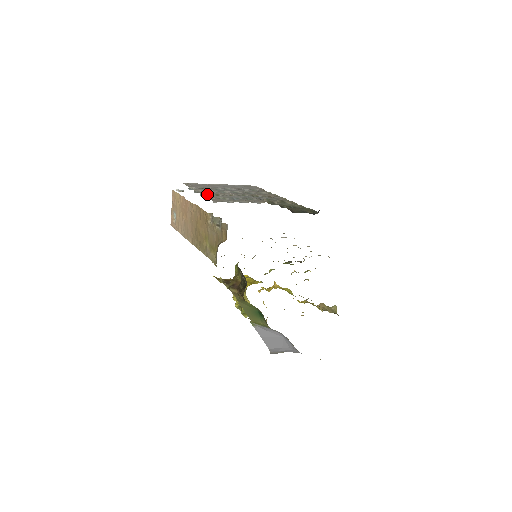
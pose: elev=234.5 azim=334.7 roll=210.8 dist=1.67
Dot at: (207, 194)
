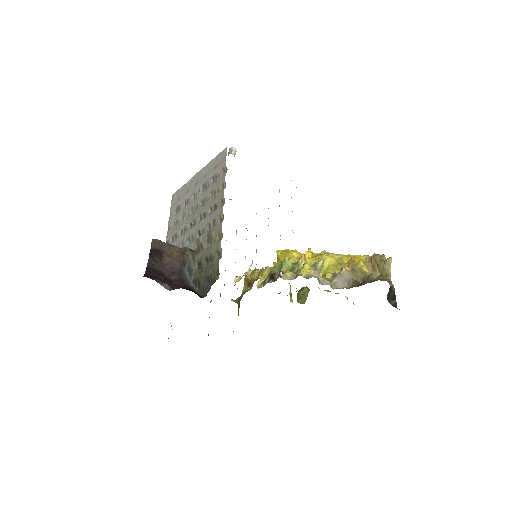
Dot at: (169, 241)
